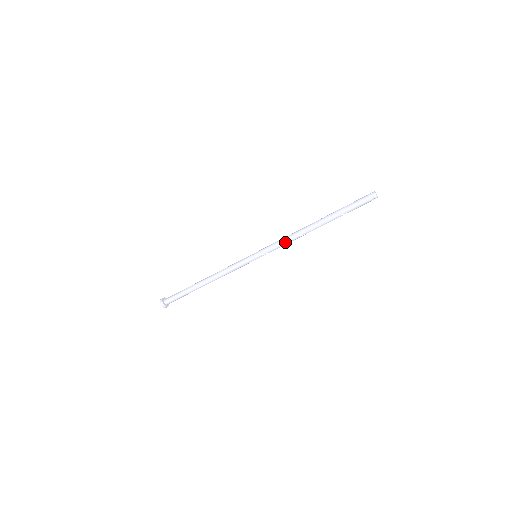
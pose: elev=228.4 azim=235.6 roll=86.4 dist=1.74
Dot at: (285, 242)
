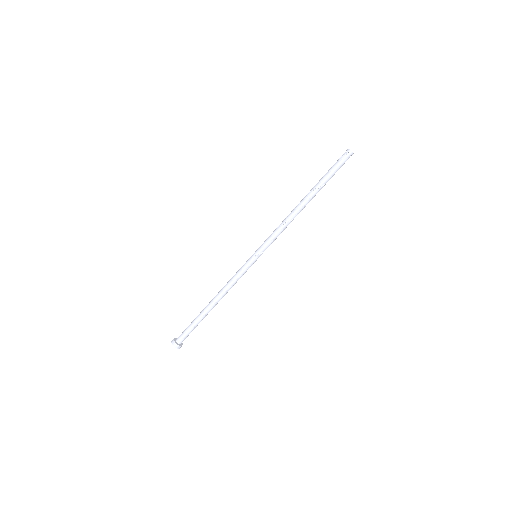
Dot at: (282, 231)
